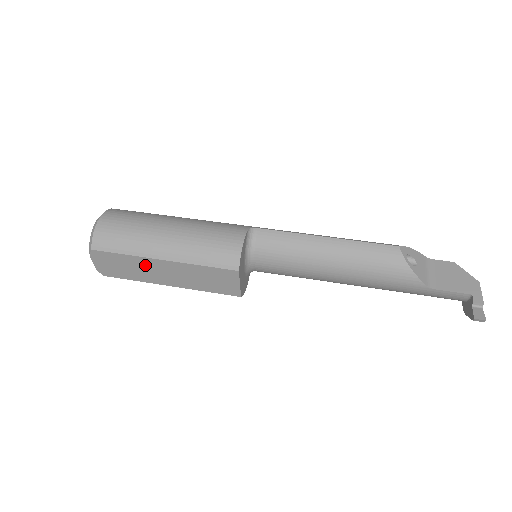
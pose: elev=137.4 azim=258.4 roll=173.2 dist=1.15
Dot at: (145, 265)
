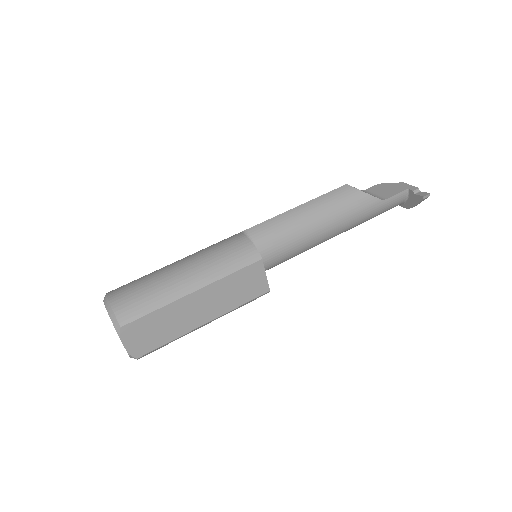
Dot at: (178, 311)
